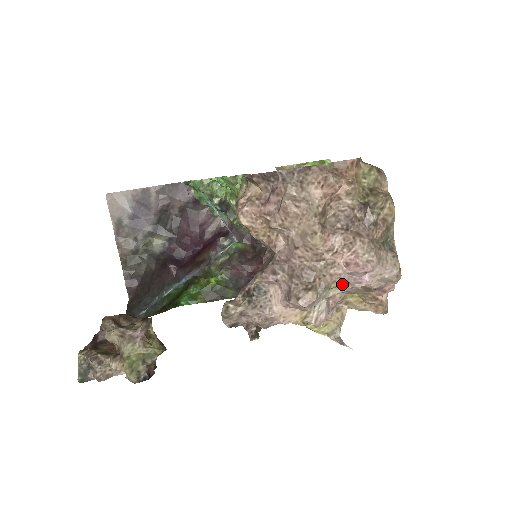
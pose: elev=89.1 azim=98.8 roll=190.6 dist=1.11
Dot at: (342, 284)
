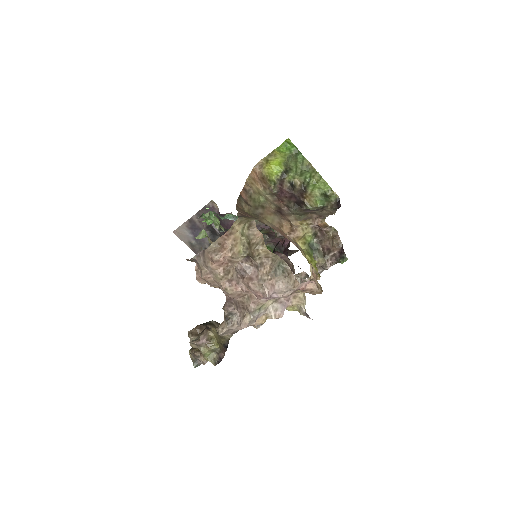
Dot at: (265, 302)
